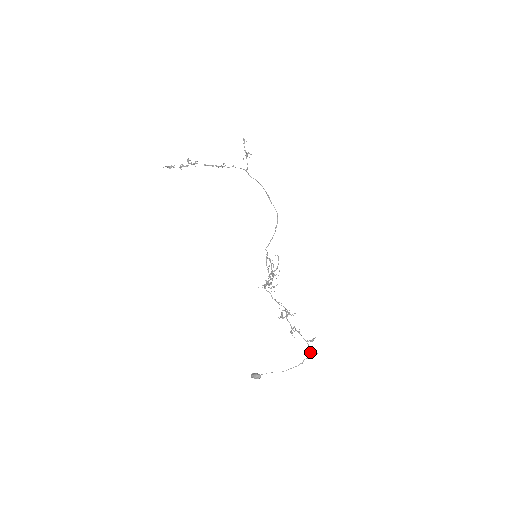
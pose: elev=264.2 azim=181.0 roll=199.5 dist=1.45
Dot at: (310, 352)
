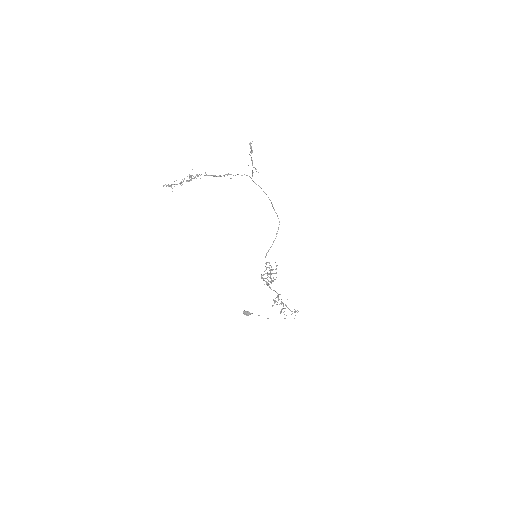
Dot at: occluded
